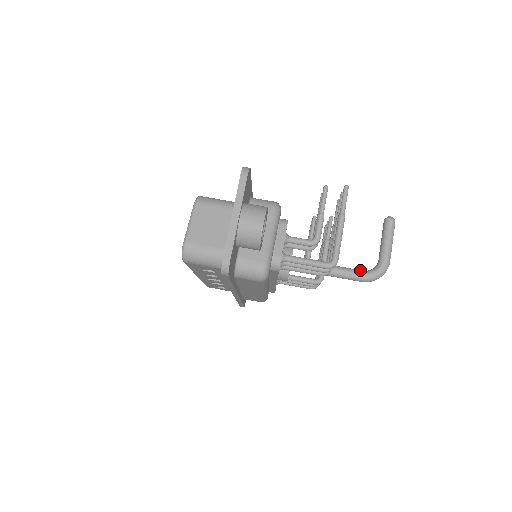
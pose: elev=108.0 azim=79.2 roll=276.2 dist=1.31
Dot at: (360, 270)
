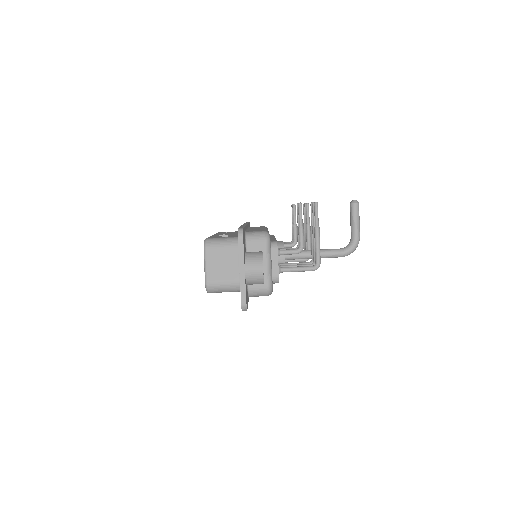
Dot at: (338, 249)
